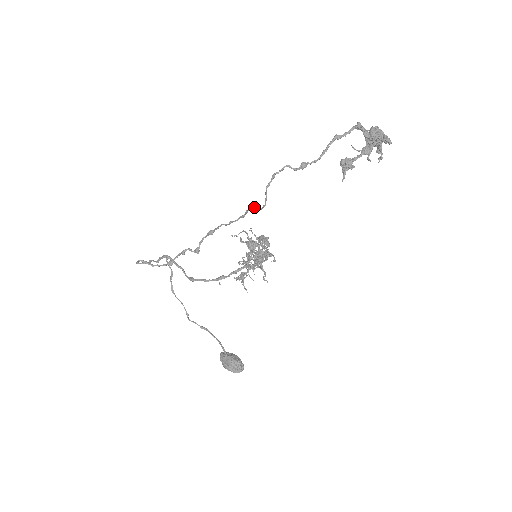
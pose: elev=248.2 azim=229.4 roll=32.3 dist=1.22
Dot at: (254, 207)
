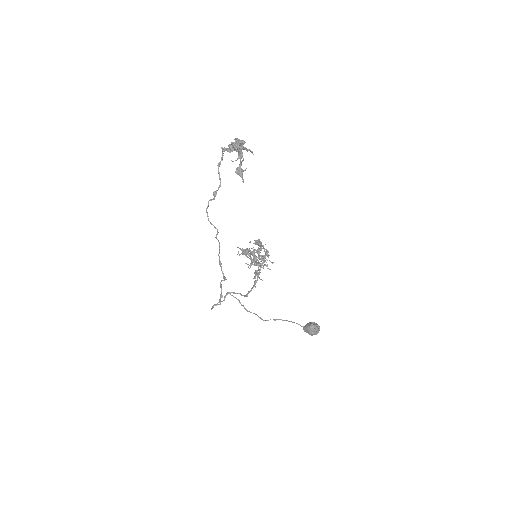
Dot at: (217, 234)
